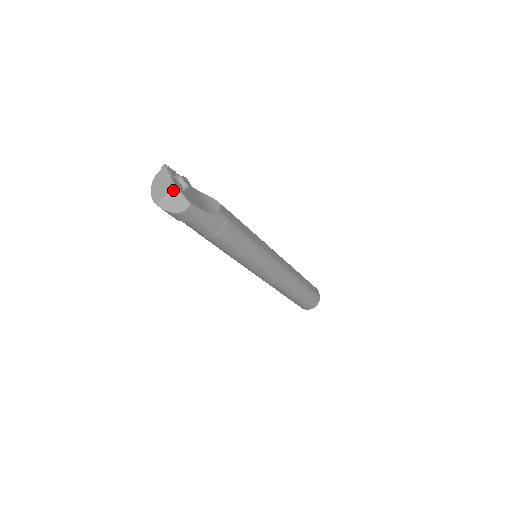
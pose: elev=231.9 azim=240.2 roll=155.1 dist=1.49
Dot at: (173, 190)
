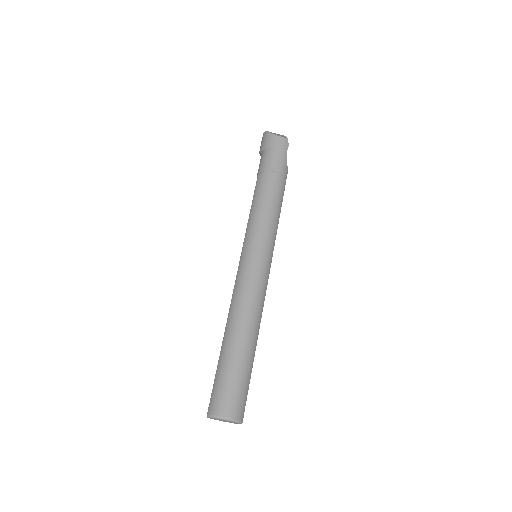
Dot at: (282, 135)
